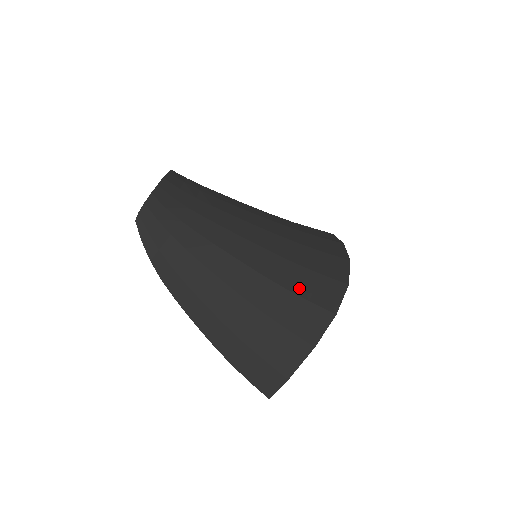
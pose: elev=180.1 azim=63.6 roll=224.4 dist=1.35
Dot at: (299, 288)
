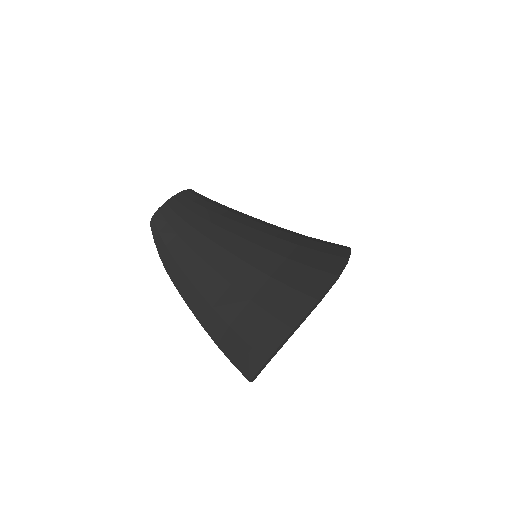
Dot at: (286, 278)
